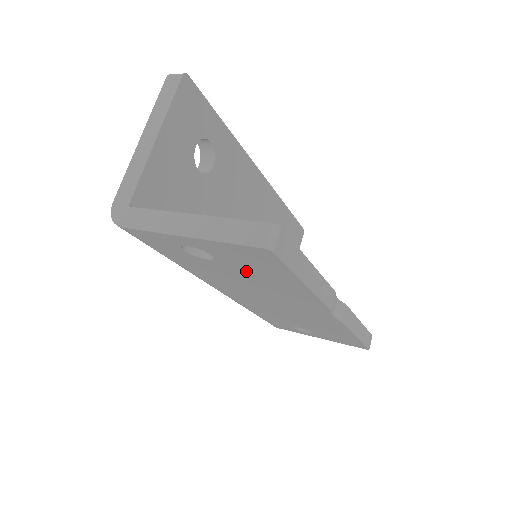
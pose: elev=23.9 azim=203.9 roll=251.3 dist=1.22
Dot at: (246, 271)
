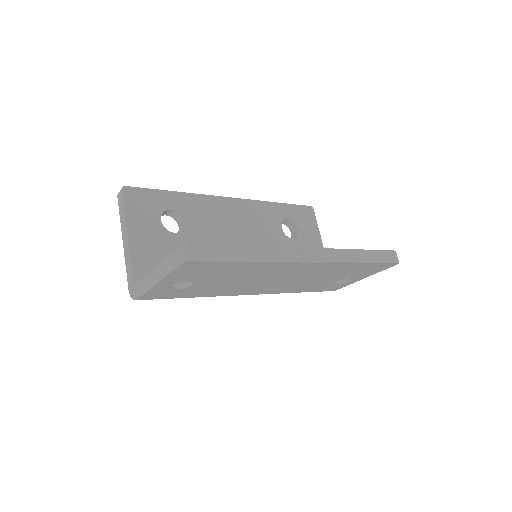
Dot at: (217, 277)
